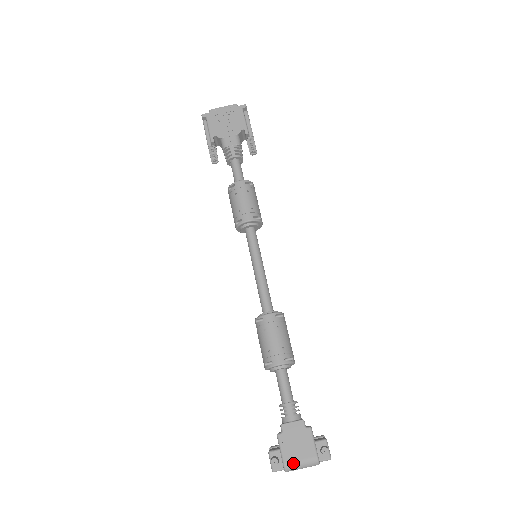
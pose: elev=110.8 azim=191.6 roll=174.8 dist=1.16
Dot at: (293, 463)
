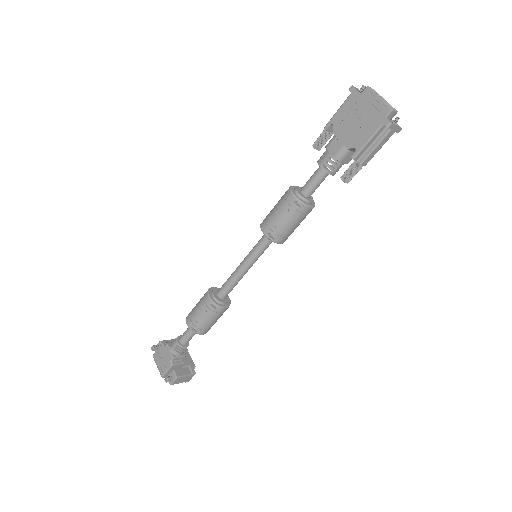
Dot at: (155, 361)
